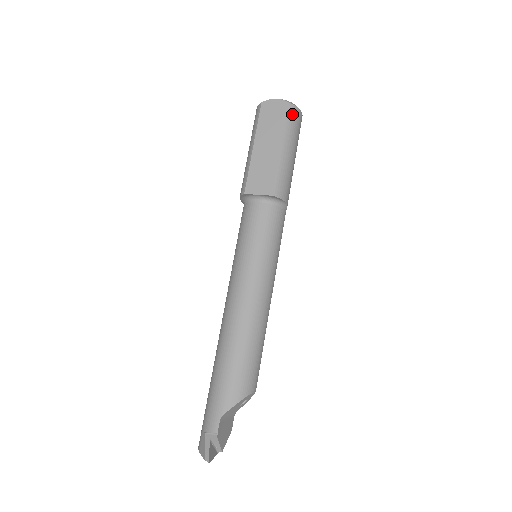
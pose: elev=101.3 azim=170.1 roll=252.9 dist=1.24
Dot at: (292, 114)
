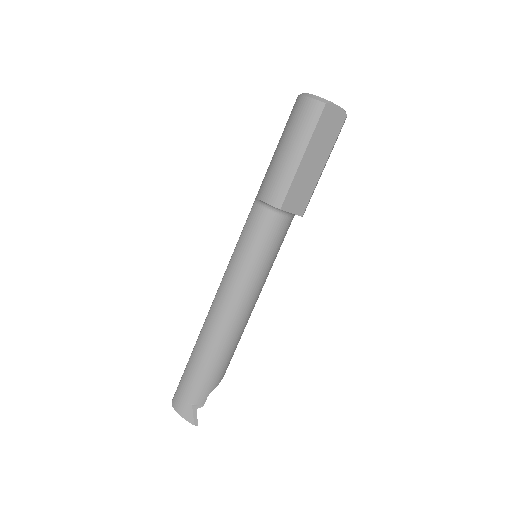
Dot at: occluded
